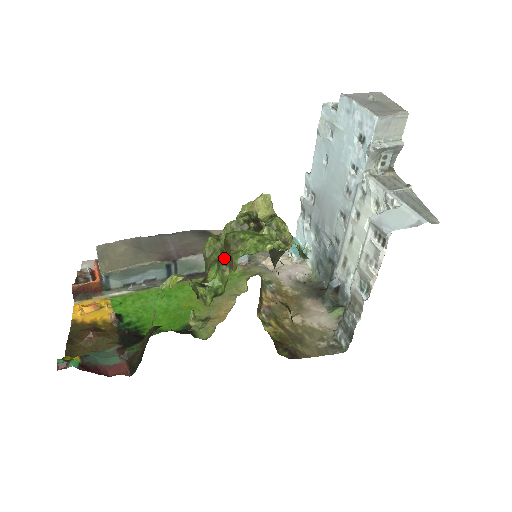
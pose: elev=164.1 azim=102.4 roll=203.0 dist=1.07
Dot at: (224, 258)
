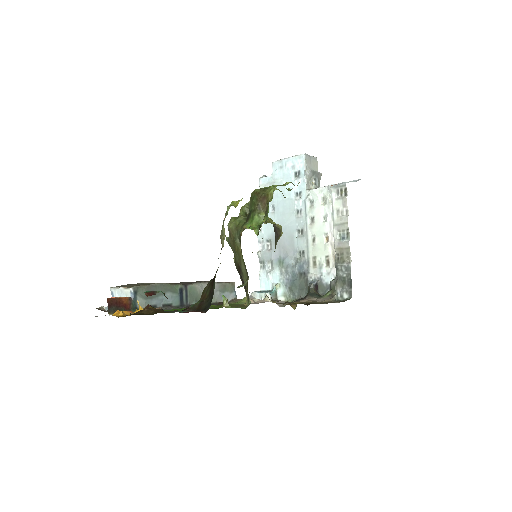
Dot at: (257, 204)
